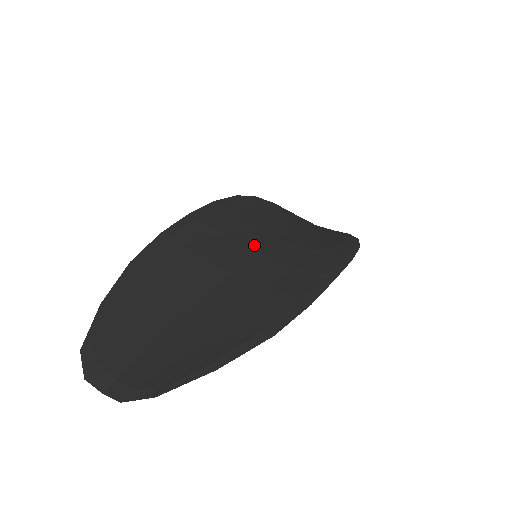
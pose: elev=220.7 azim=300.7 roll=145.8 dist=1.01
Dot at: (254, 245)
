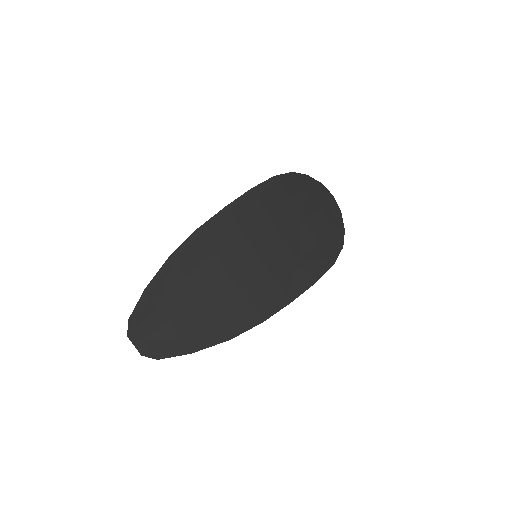
Dot at: (258, 248)
